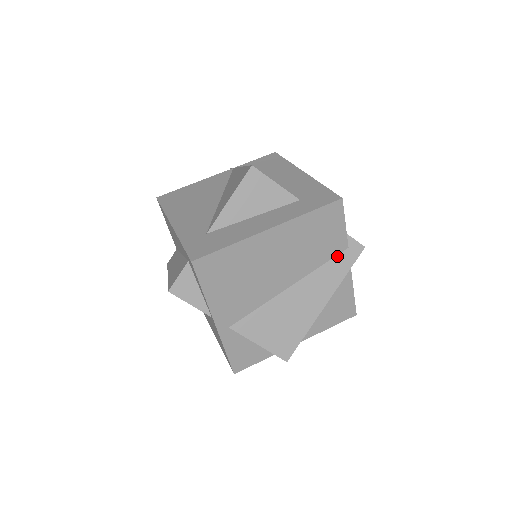
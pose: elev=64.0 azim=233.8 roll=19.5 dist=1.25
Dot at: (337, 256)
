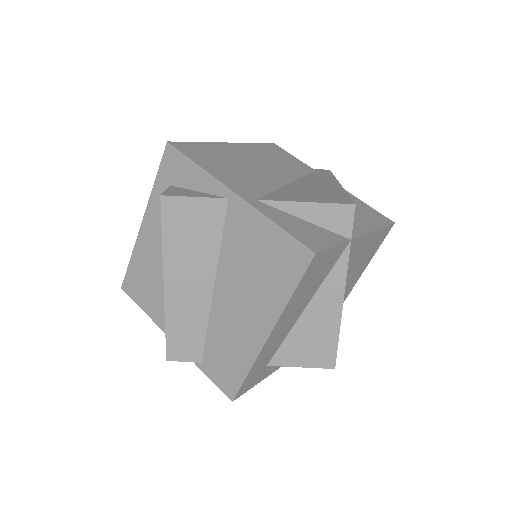
Dot at: (312, 173)
